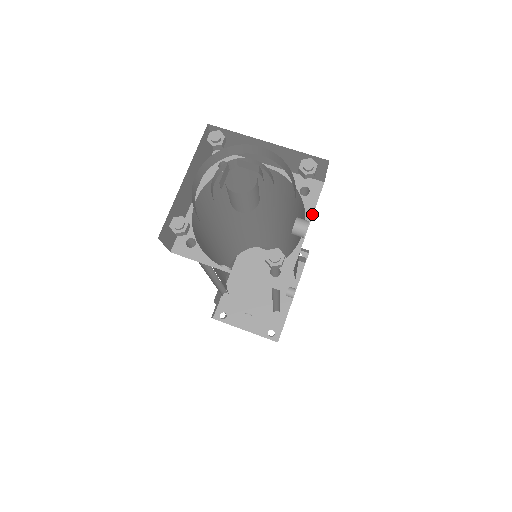
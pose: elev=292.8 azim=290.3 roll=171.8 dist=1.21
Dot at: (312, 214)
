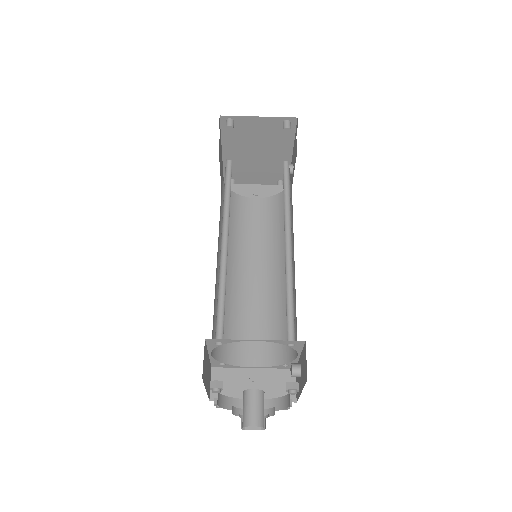
Dot at: (301, 351)
